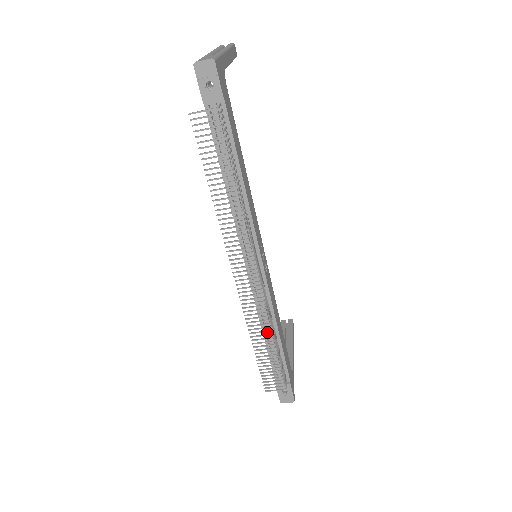
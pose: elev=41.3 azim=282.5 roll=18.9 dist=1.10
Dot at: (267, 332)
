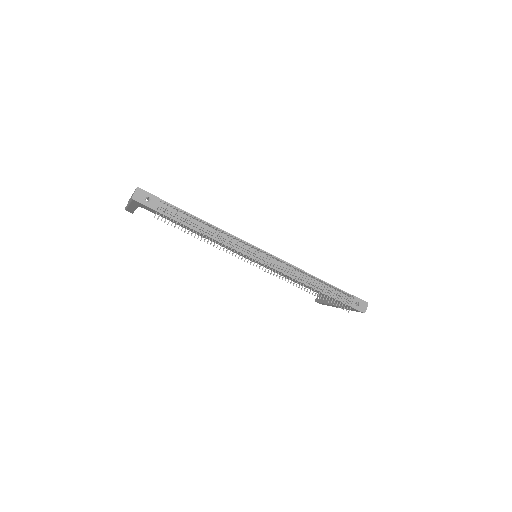
Dot at: (308, 282)
